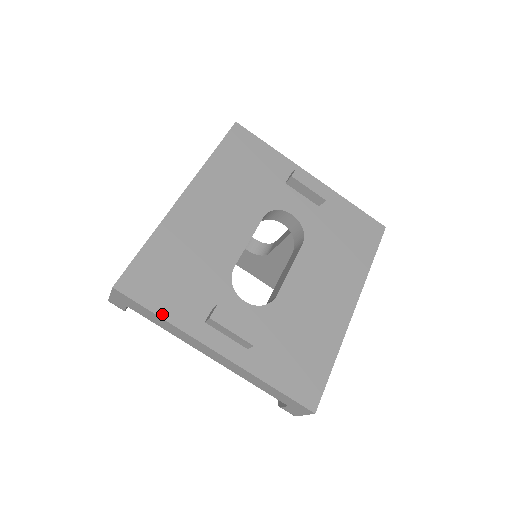
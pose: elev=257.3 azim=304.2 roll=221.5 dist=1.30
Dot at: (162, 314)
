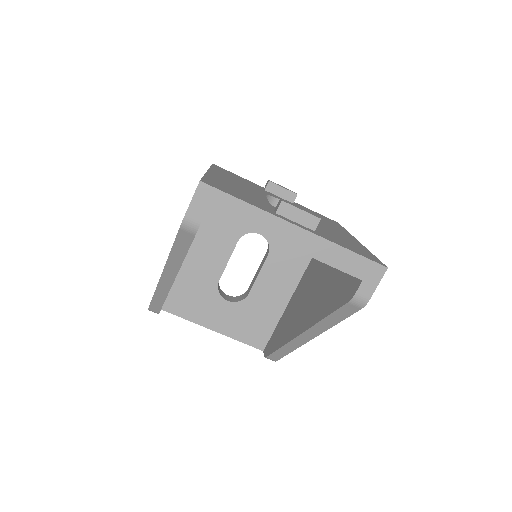
Dot at: (244, 201)
